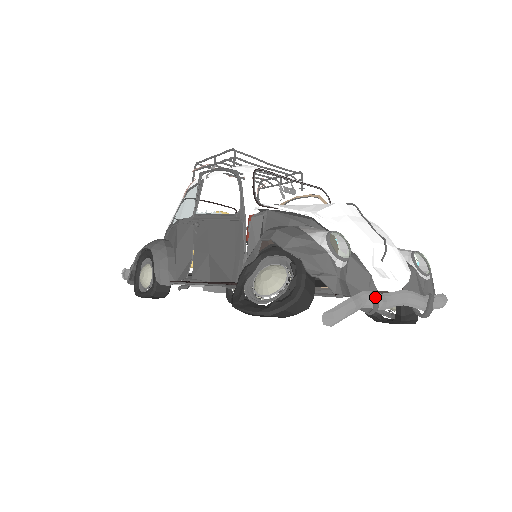
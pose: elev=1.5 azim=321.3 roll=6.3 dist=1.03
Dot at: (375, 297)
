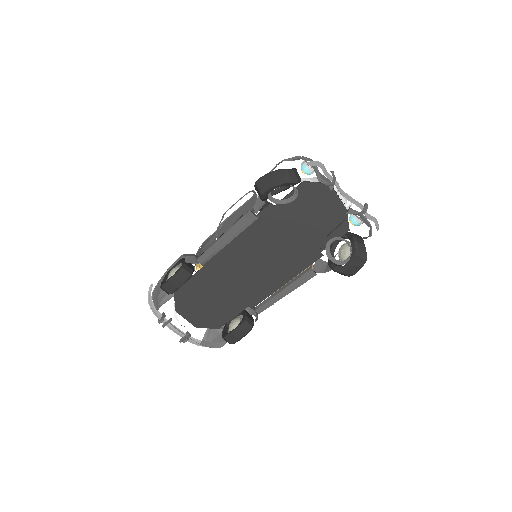
Dot at: (333, 171)
